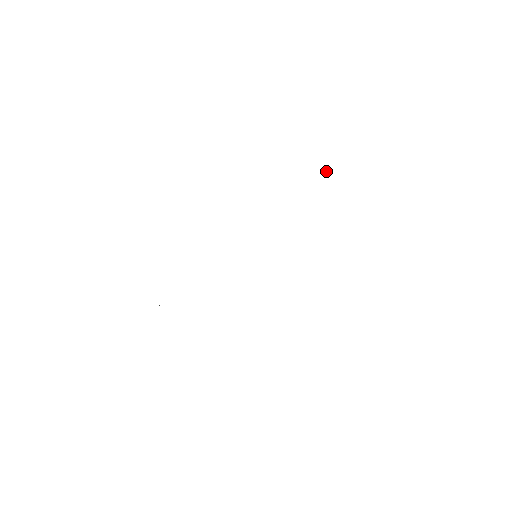
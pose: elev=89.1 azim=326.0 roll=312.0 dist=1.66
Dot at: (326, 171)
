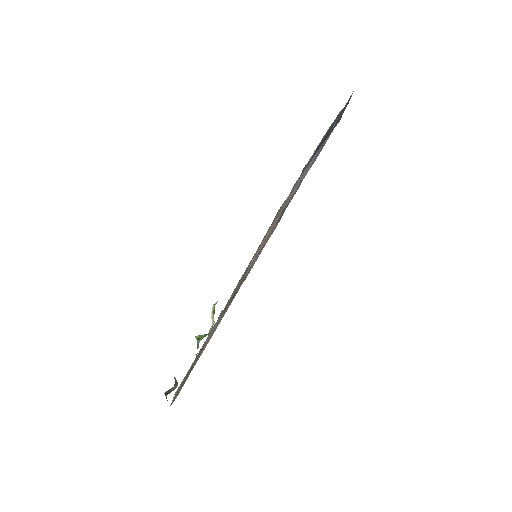
Dot at: (314, 150)
